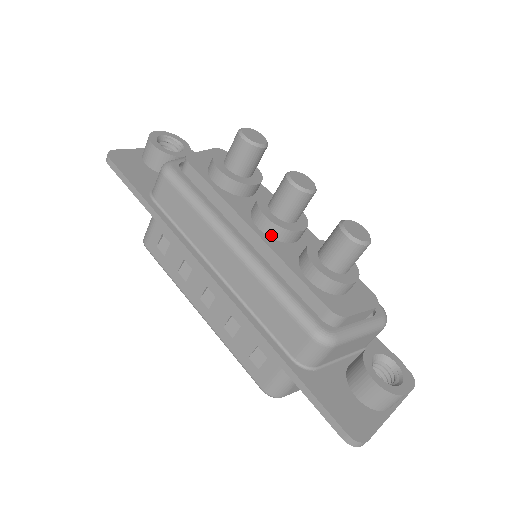
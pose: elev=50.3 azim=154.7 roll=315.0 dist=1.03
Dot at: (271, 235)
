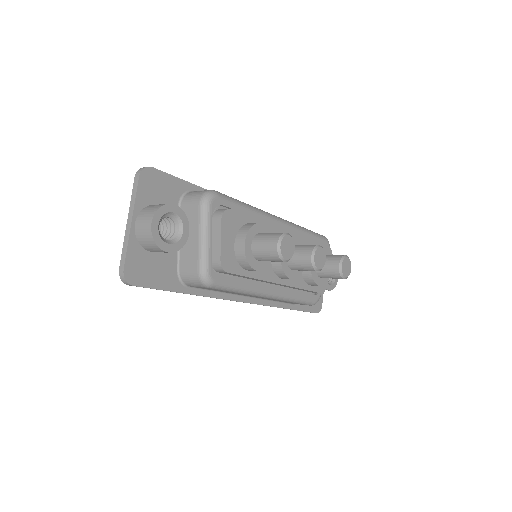
Dot at: occluded
